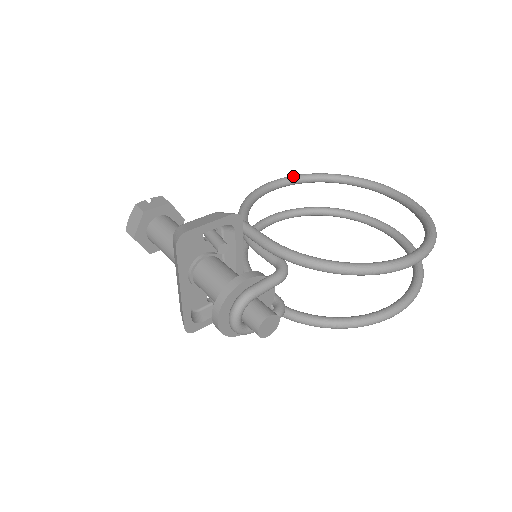
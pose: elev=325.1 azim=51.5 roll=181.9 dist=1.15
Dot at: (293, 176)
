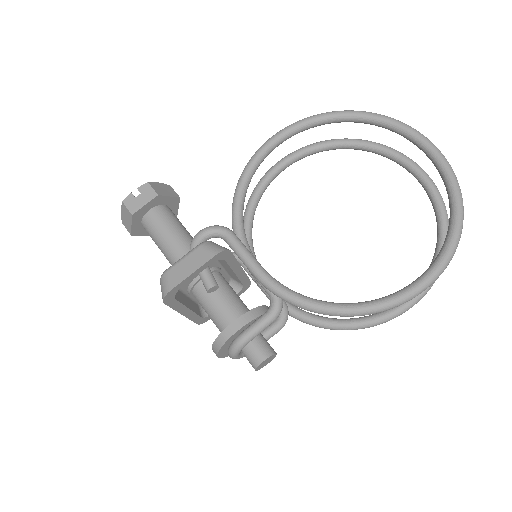
Dot at: (298, 124)
